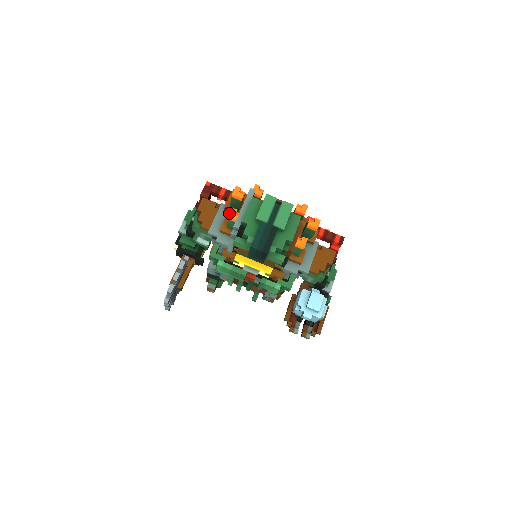
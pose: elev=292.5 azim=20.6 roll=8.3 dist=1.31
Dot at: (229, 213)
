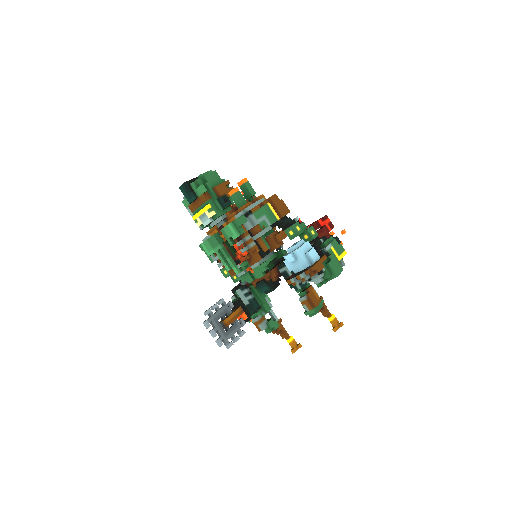
Dot at: occluded
